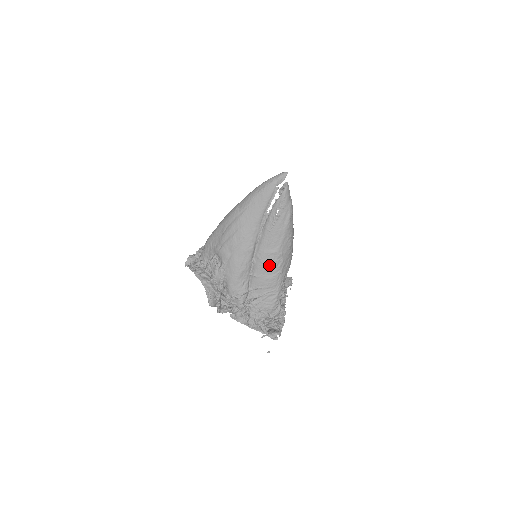
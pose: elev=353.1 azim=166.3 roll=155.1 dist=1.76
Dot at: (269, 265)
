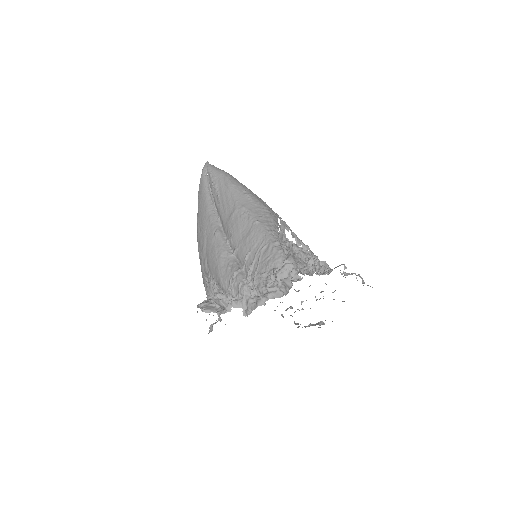
Dot at: (239, 226)
